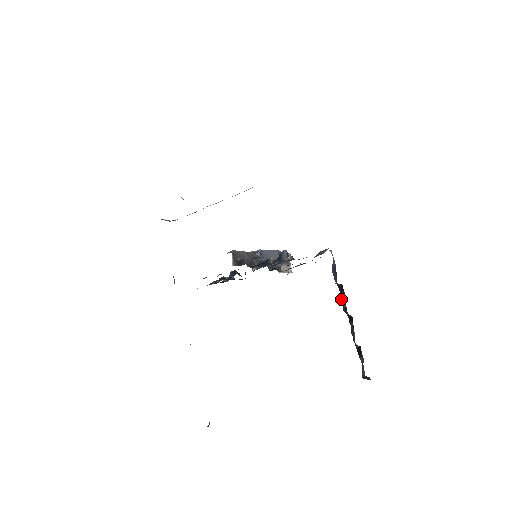
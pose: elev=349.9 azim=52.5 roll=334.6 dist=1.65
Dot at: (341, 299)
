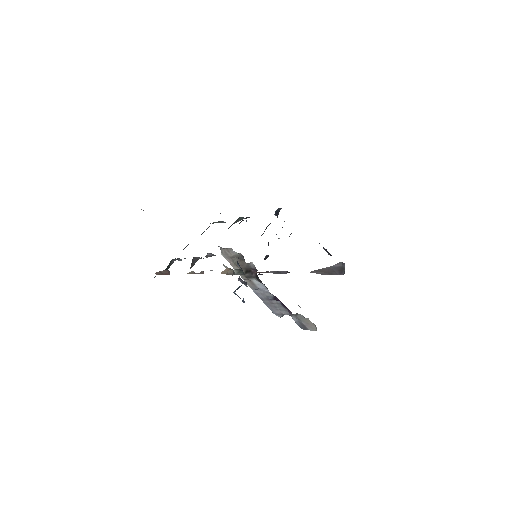
Dot at: occluded
